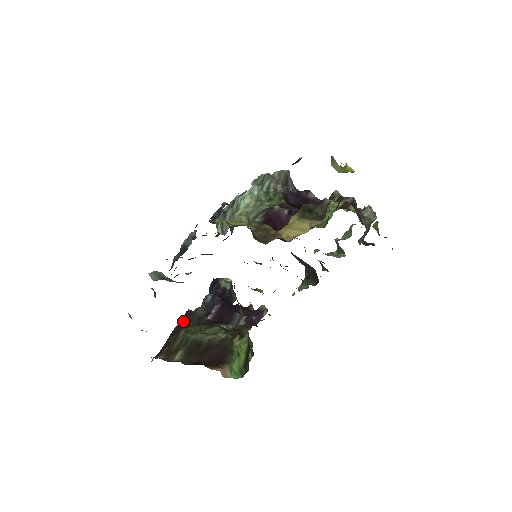
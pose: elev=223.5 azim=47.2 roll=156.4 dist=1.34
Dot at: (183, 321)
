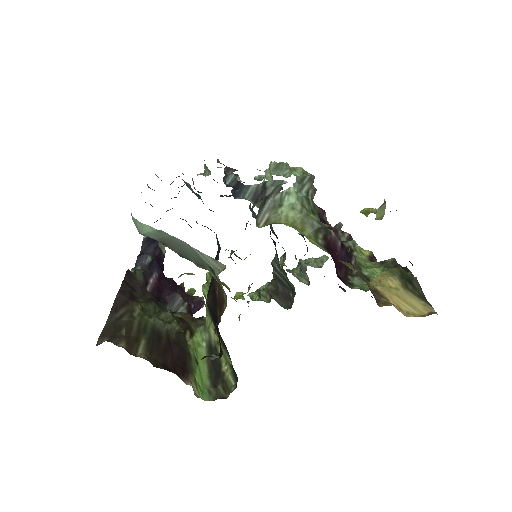
Dot at: (126, 286)
